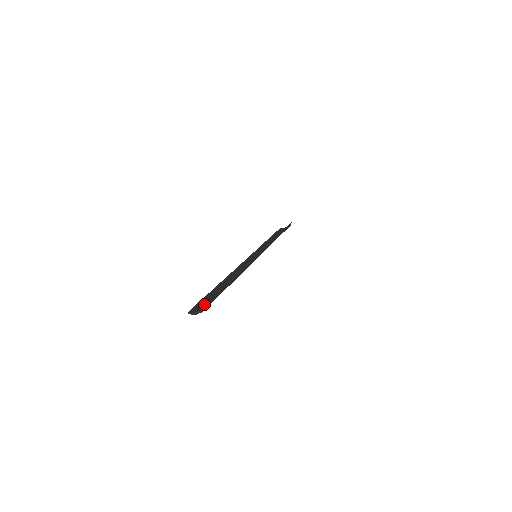
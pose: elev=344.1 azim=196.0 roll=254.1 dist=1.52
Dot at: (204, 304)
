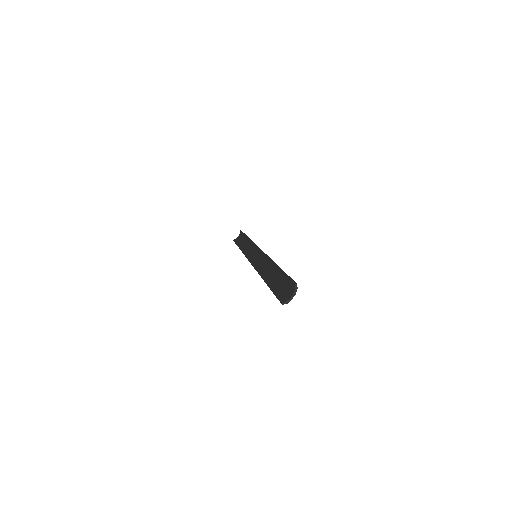
Dot at: (284, 292)
